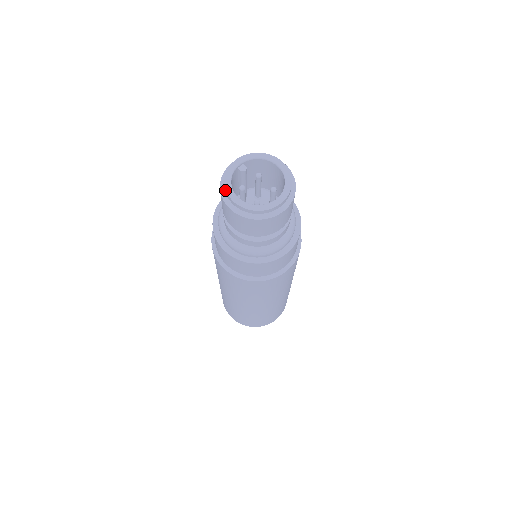
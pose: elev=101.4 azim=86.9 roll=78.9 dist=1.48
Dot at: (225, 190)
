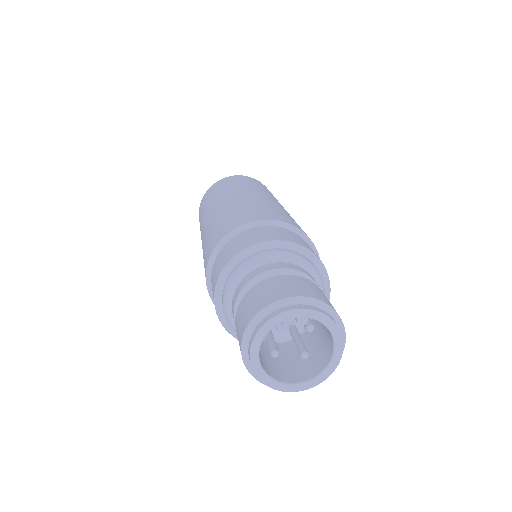
Dot at: (257, 329)
